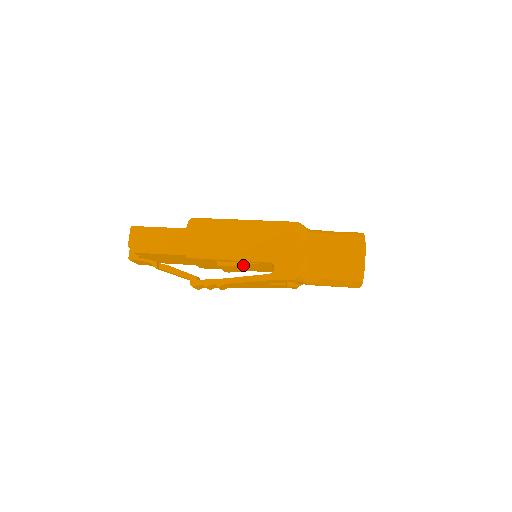
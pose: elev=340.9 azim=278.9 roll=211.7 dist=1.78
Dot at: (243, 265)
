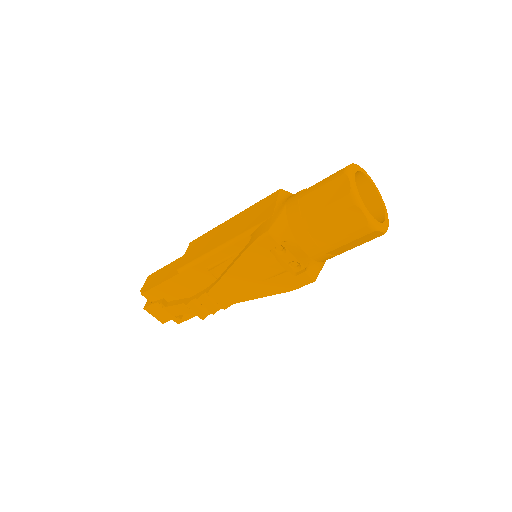
Dot at: (232, 260)
